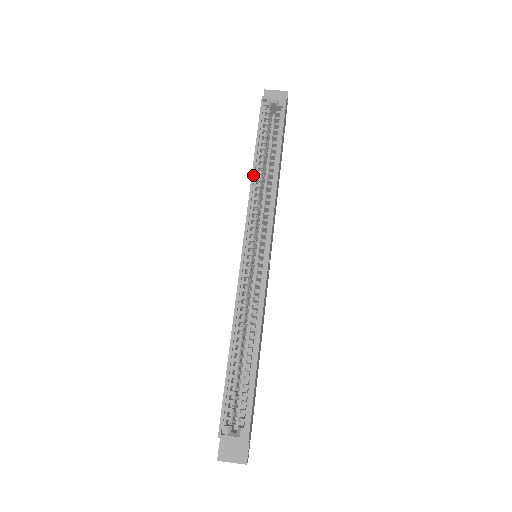
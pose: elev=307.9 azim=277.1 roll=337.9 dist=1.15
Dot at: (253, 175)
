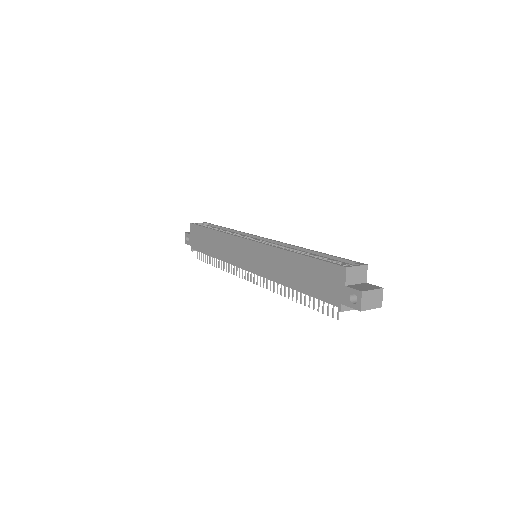
Dot at: (219, 231)
